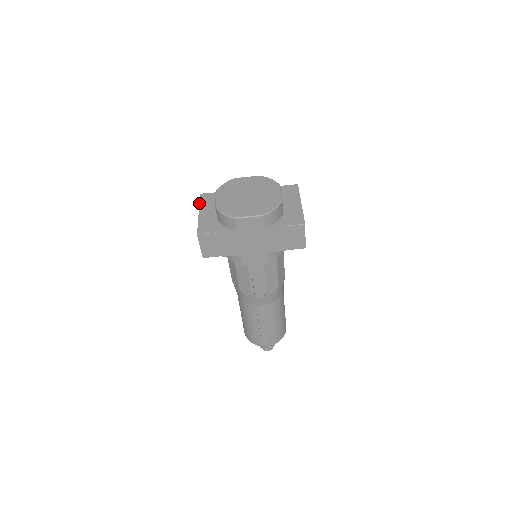
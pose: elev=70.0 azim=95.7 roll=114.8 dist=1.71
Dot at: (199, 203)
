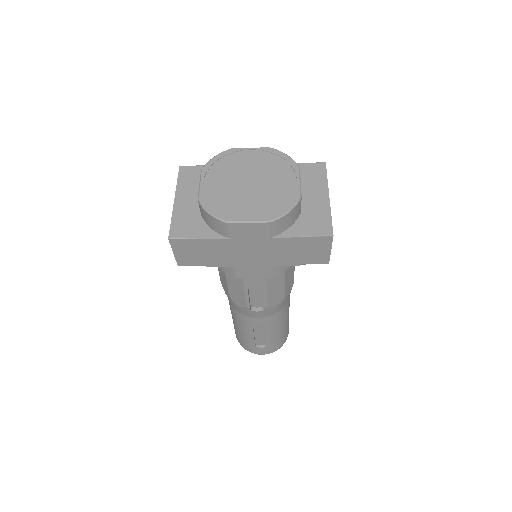
Dot at: occluded
